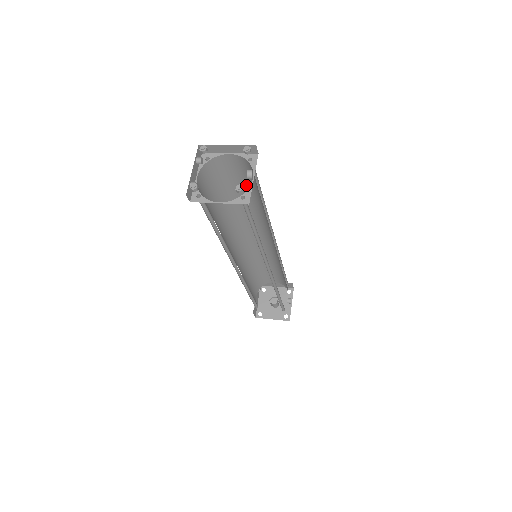
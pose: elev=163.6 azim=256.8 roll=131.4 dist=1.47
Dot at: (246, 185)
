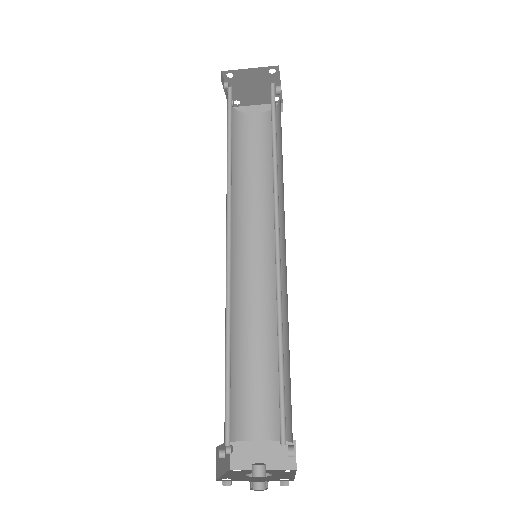
Dot at: (264, 154)
